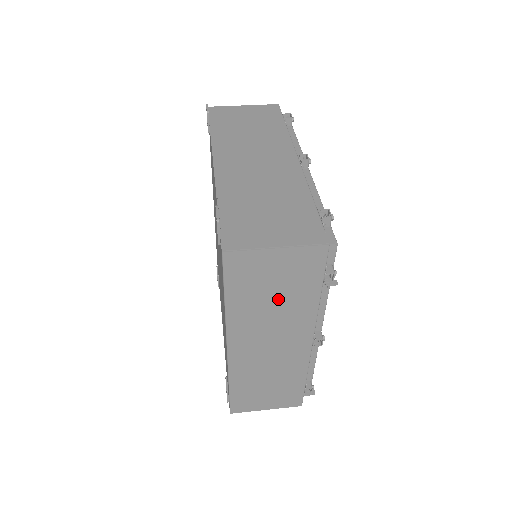
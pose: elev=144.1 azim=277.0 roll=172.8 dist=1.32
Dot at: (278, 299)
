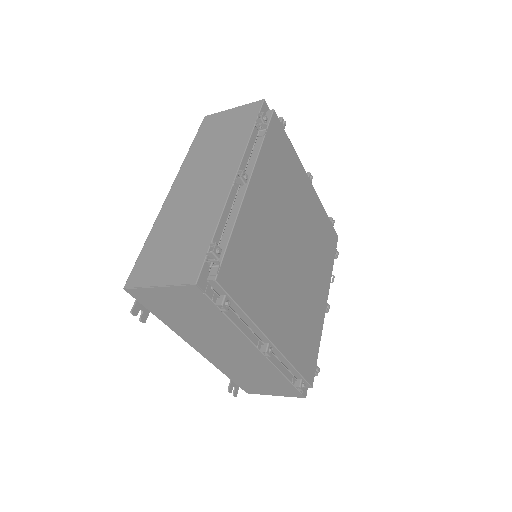
Dot at: (222, 141)
